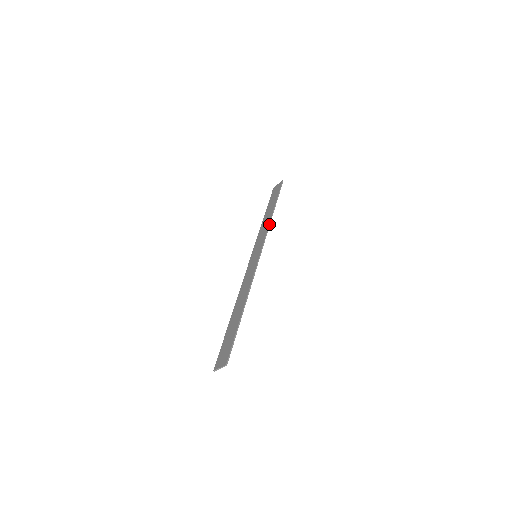
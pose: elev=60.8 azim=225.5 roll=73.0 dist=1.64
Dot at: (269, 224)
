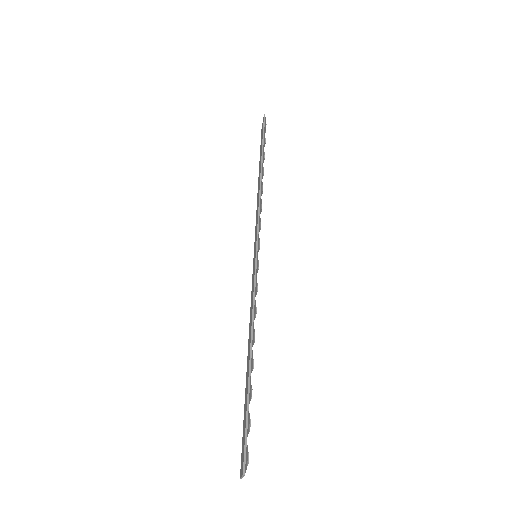
Dot at: (259, 196)
